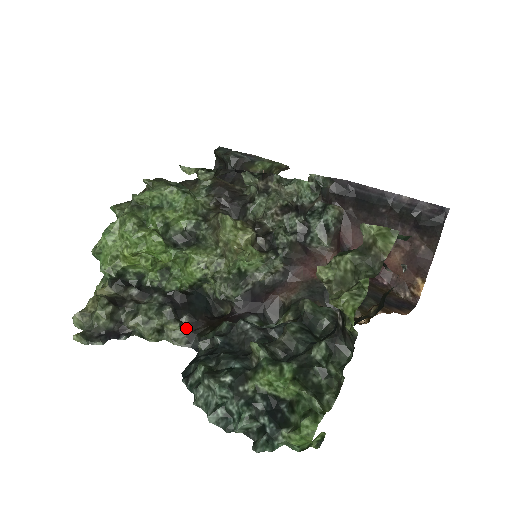
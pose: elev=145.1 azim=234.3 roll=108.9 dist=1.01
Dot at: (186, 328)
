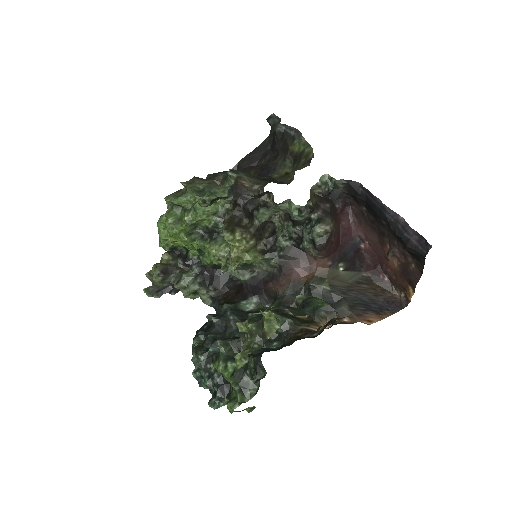
Dot at: (211, 294)
